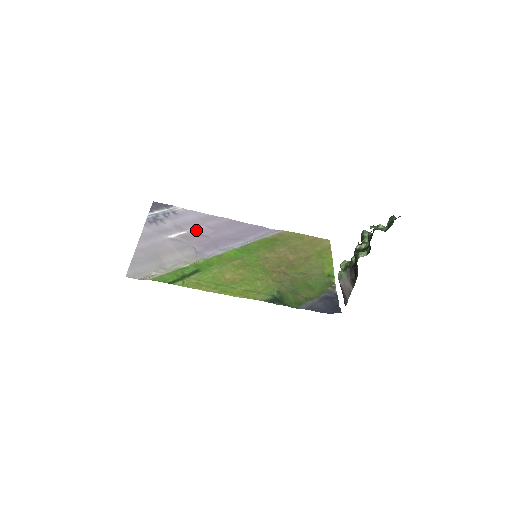
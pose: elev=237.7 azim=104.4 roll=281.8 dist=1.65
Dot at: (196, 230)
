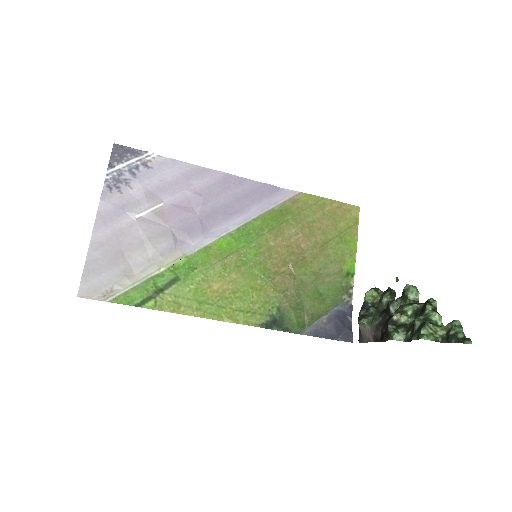
Dot at: (176, 199)
